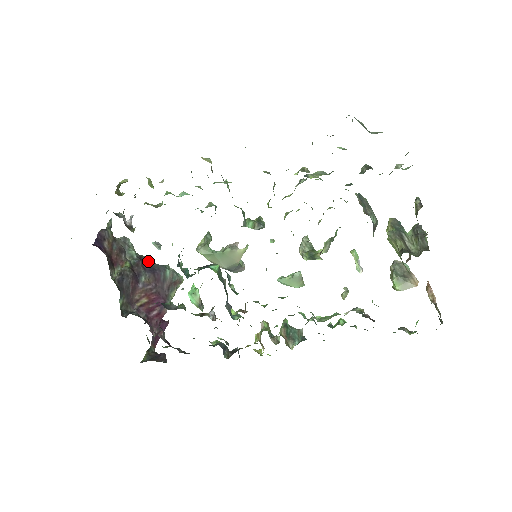
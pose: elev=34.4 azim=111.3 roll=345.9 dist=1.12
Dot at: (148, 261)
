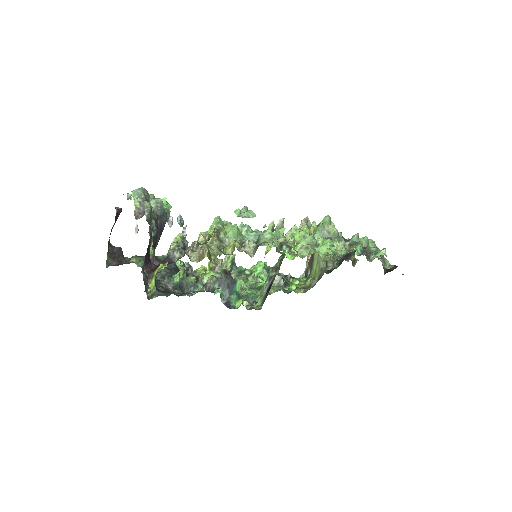
Dot at: (157, 217)
